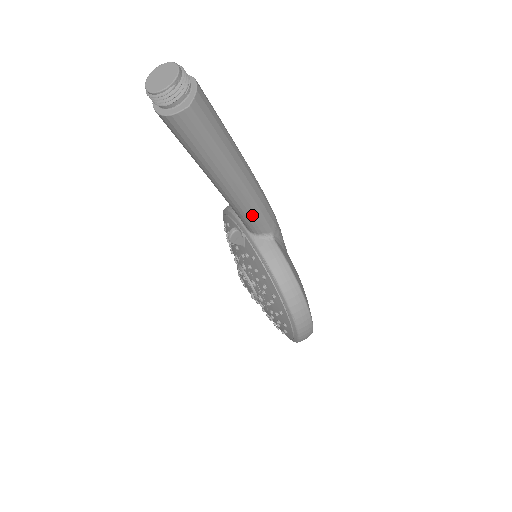
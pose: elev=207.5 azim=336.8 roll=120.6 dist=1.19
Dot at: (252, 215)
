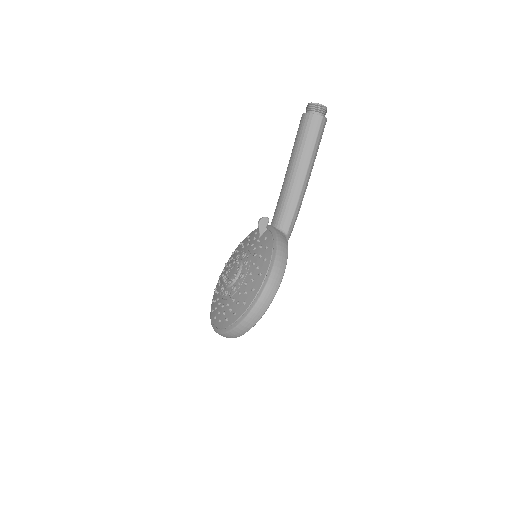
Dot at: (290, 207)
